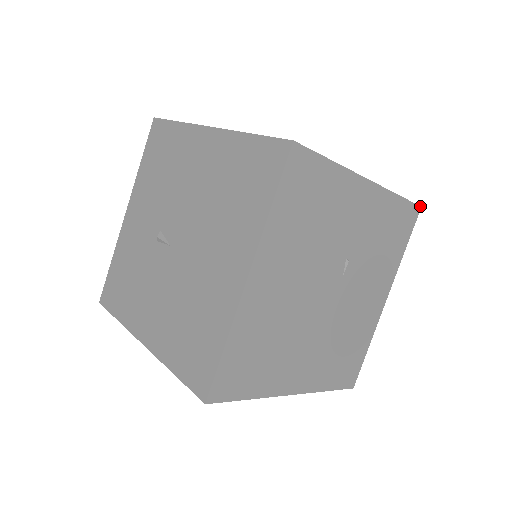
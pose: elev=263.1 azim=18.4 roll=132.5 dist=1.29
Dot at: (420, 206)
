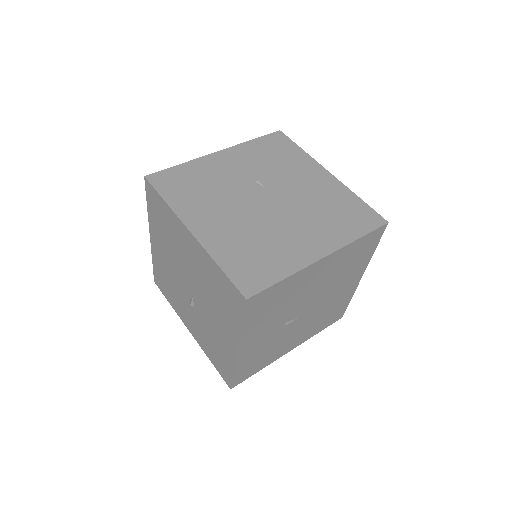
Dot at: (278, 131)
